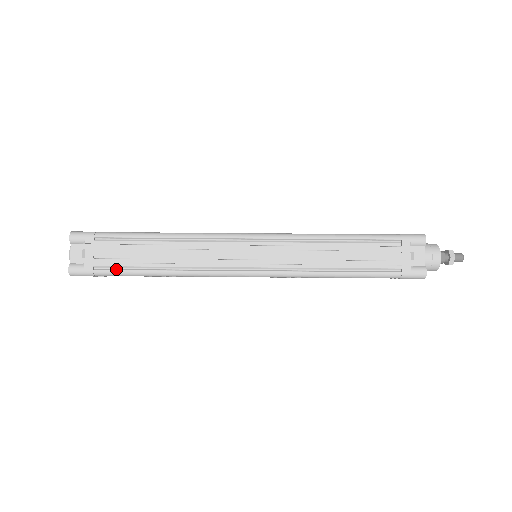
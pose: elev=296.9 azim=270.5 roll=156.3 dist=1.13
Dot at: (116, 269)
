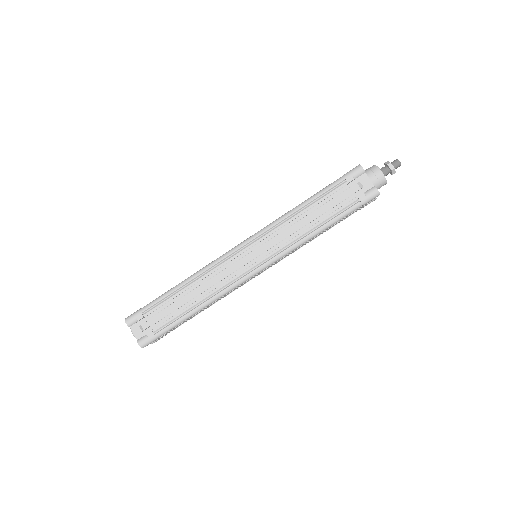
Dot at: (180, 325)
